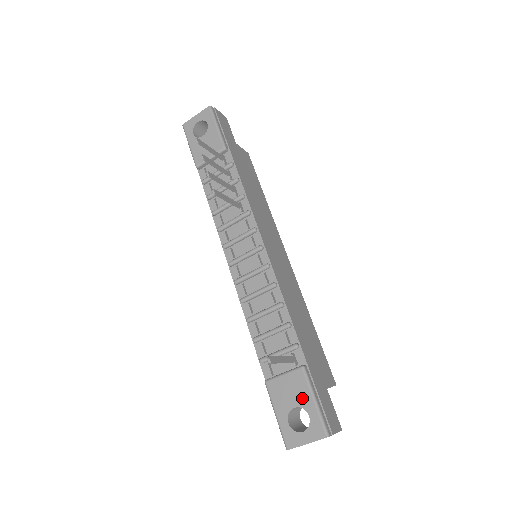
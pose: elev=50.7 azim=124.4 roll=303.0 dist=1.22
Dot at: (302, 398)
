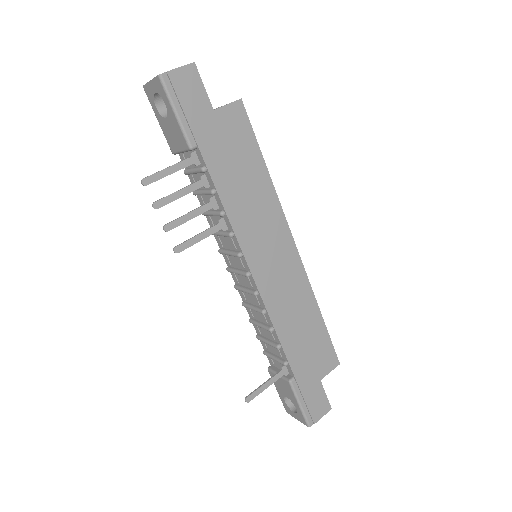
Dot at: (291, 397)
